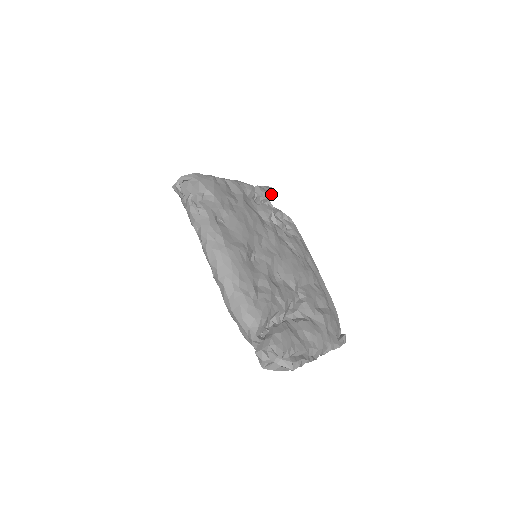
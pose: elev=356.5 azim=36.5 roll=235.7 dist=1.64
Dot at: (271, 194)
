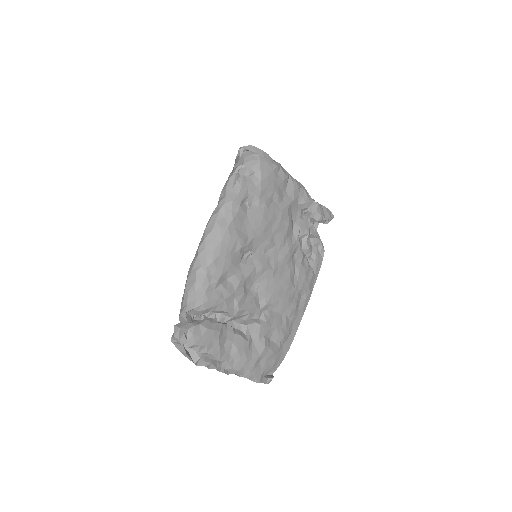
Dot at: (325, 219)
